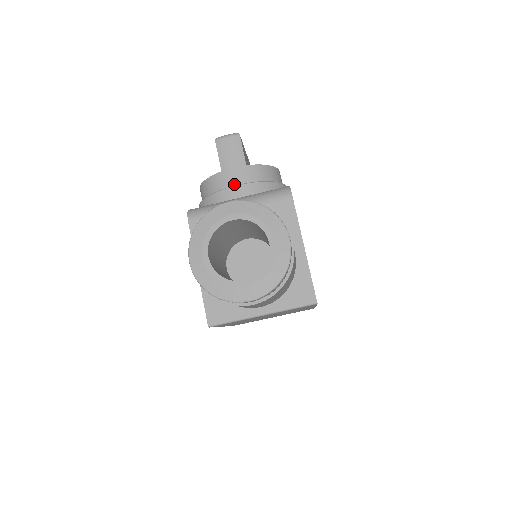
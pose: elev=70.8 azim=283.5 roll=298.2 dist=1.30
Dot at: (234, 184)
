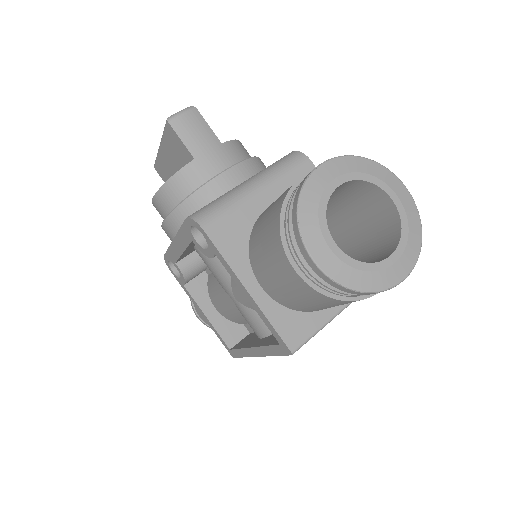
Dot at: (219, 170)
